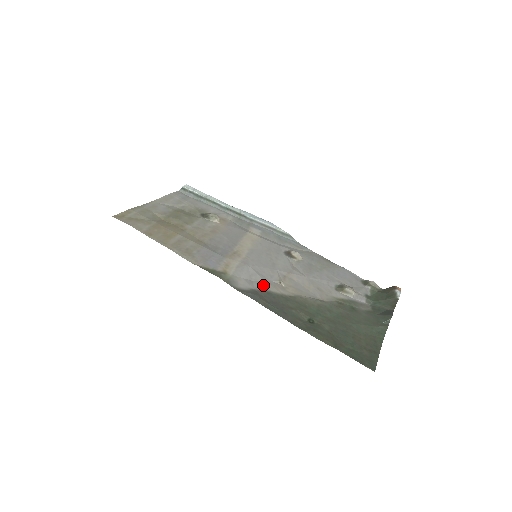
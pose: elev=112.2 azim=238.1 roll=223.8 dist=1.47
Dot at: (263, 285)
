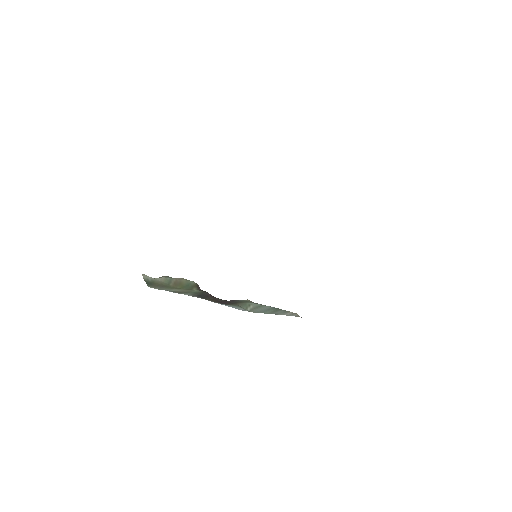
Dot at: occluded
